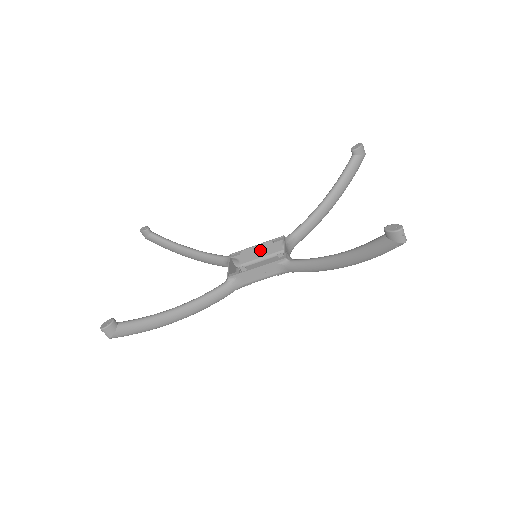
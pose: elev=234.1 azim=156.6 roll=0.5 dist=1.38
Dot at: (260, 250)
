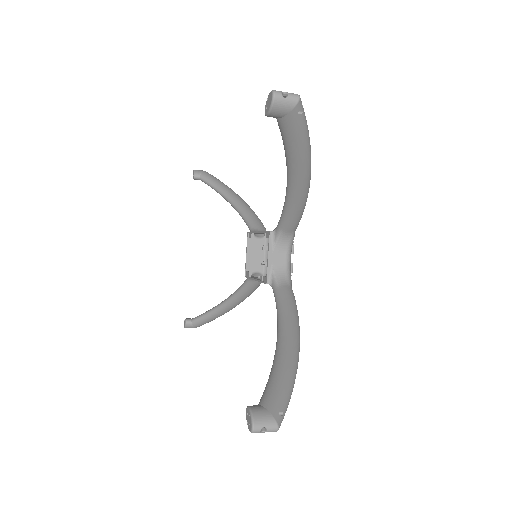
Dot at: occluded
